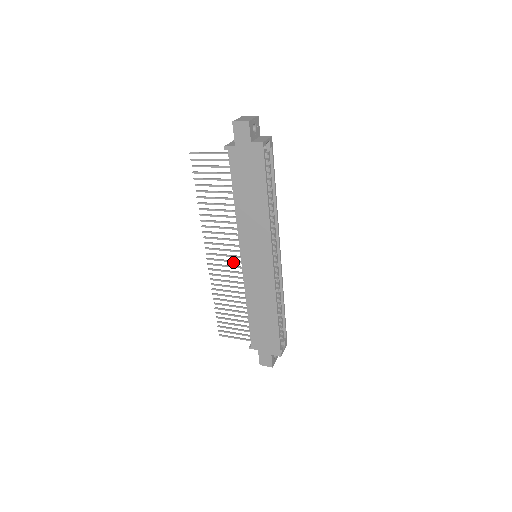
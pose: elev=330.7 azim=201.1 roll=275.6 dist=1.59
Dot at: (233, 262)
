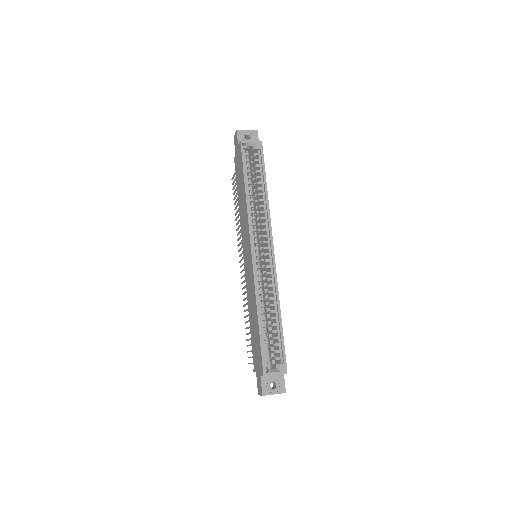
Dot at: occluded
